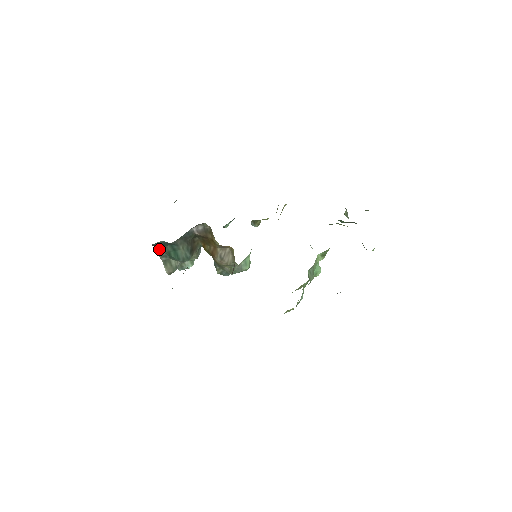
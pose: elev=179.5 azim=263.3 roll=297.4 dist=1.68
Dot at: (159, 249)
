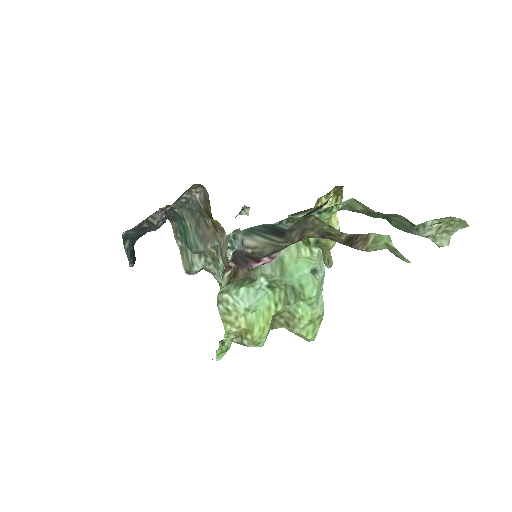
Dot at: (174, 225)
